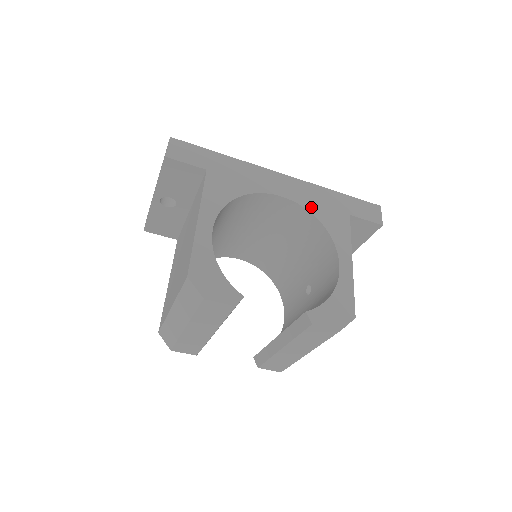
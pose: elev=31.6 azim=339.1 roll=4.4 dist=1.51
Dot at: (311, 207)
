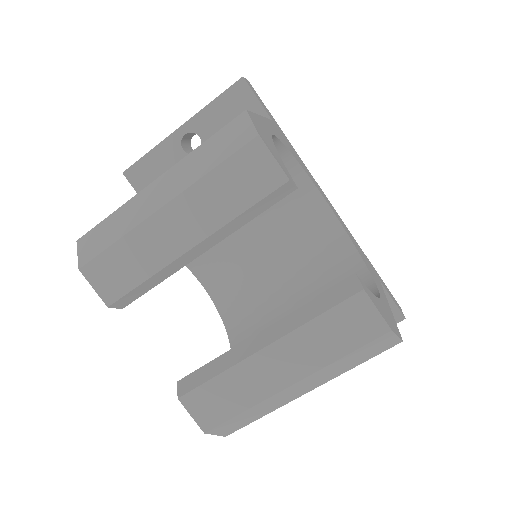
Dot at: (350, 237)
